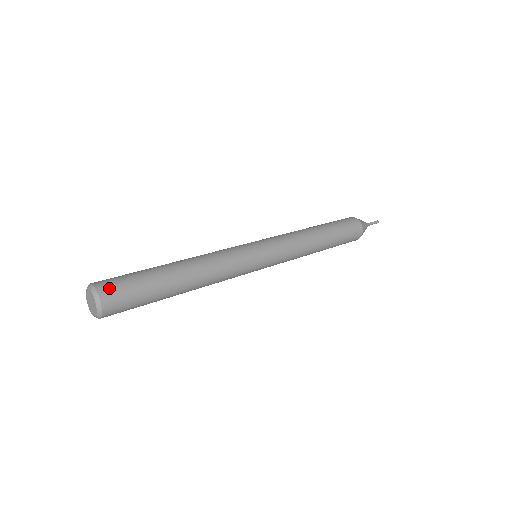
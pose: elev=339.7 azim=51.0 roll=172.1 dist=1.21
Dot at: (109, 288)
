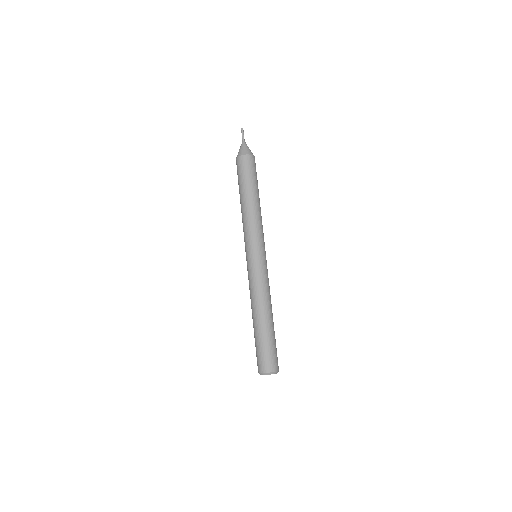
Dot at: occluded
